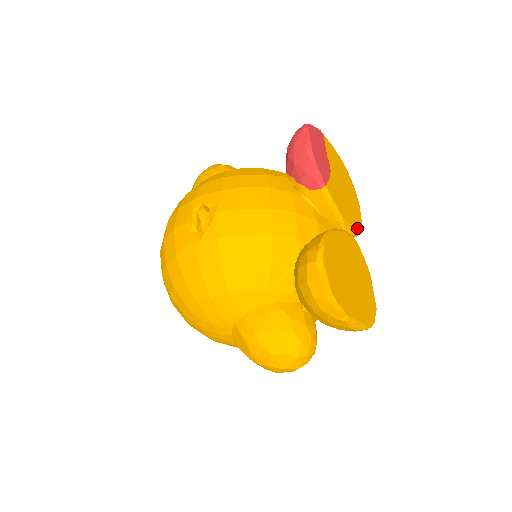
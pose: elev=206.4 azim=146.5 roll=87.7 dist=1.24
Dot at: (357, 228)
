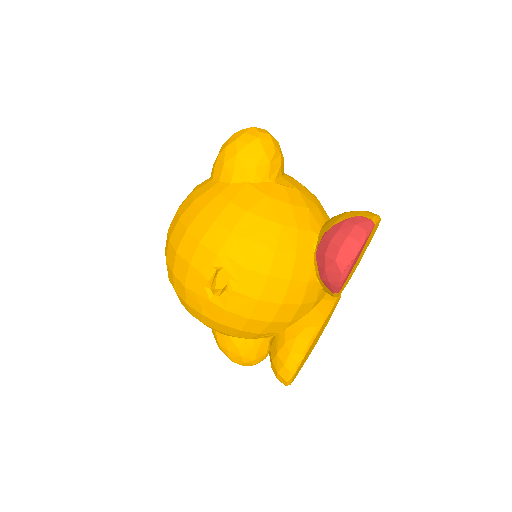
Dot at: (350, 278)
